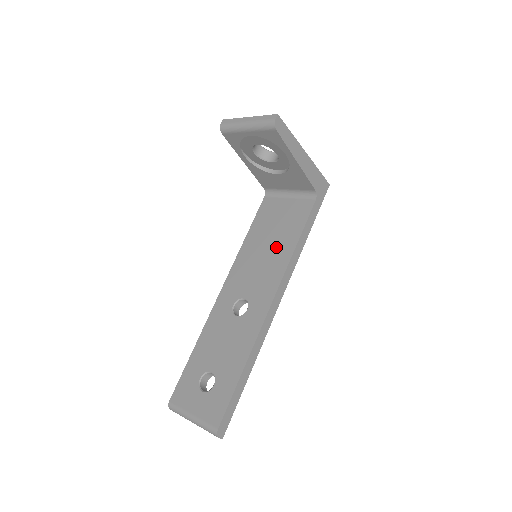
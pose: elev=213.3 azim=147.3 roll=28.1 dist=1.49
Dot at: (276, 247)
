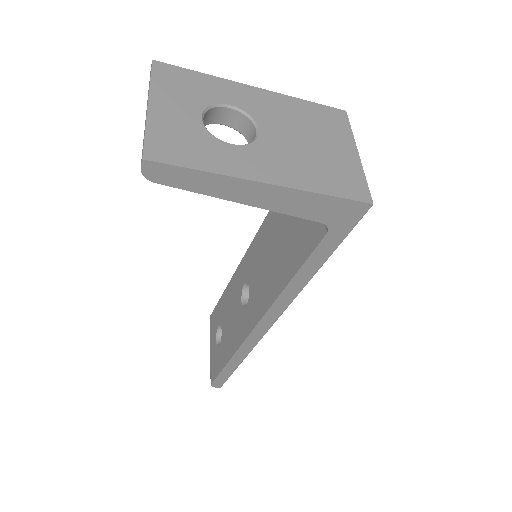
Dot at: (279, 258)
